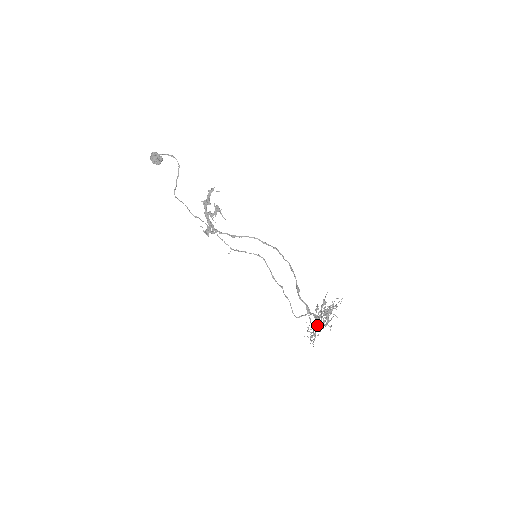
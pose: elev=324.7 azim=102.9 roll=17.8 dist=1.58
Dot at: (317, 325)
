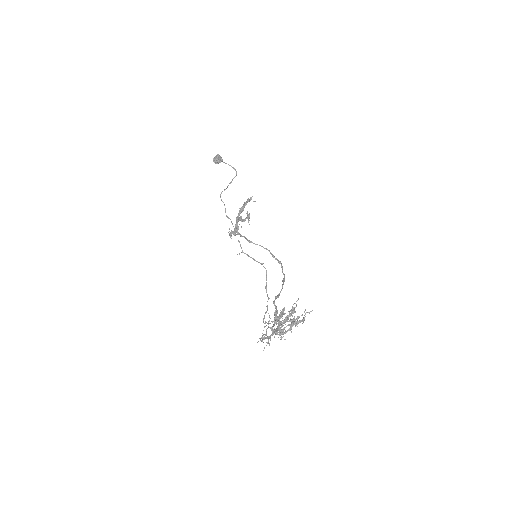
Dot at: (276, 330)
